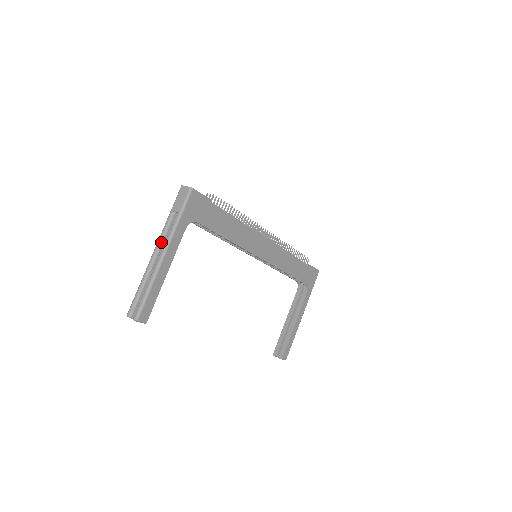
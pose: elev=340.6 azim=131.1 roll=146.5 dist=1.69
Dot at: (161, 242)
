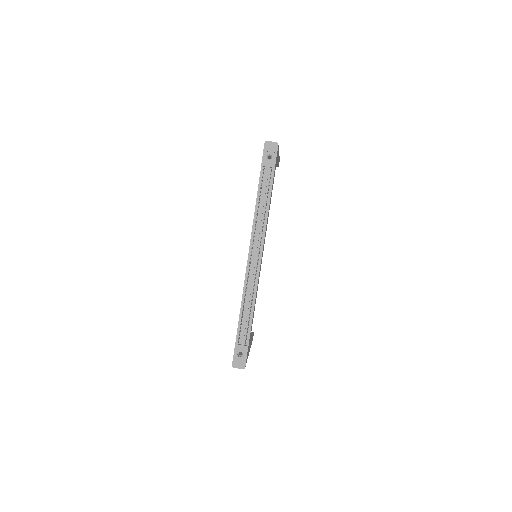
Dot at: occluded
